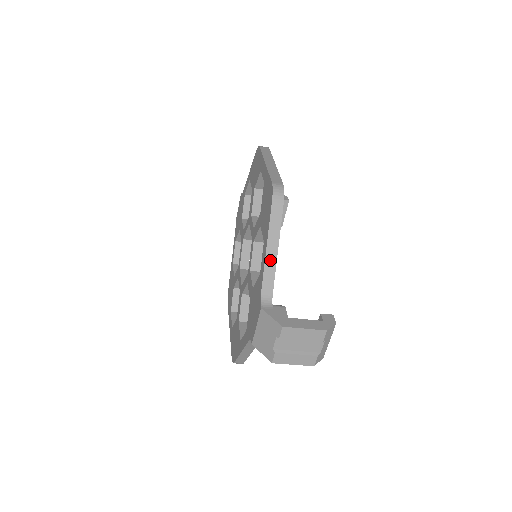
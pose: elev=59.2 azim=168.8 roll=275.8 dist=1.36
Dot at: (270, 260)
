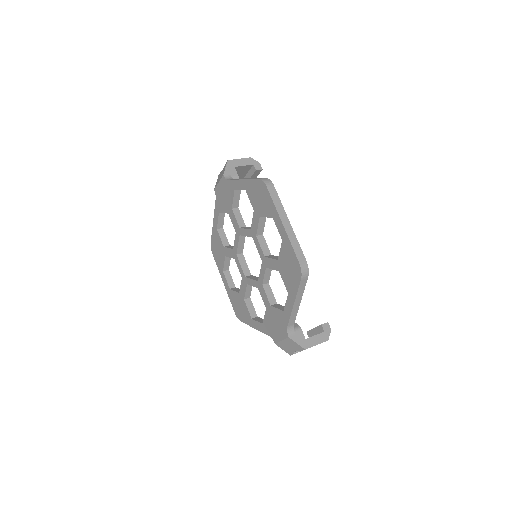
Dot at: (295, 309)
